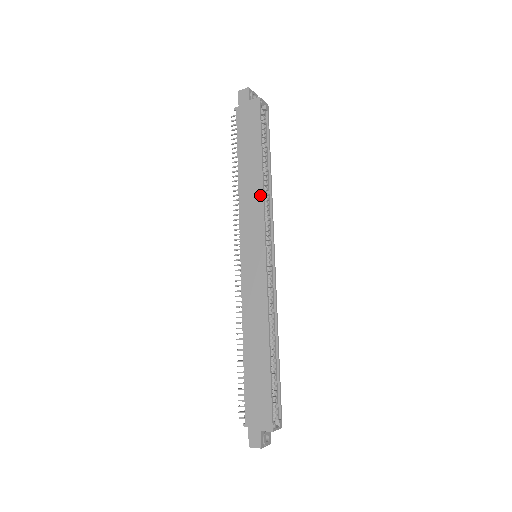
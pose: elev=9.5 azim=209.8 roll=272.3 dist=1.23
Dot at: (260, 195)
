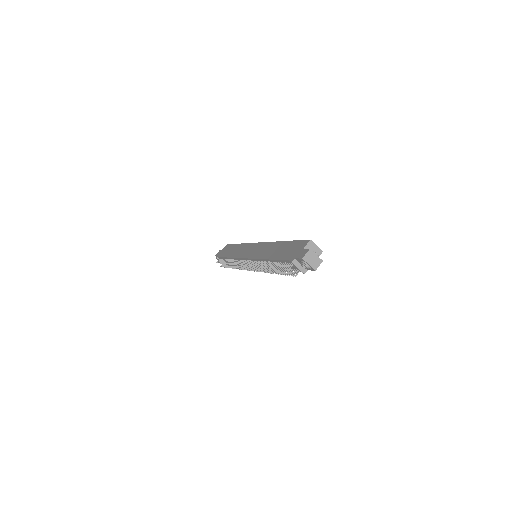
Dot at: (244, 245)
